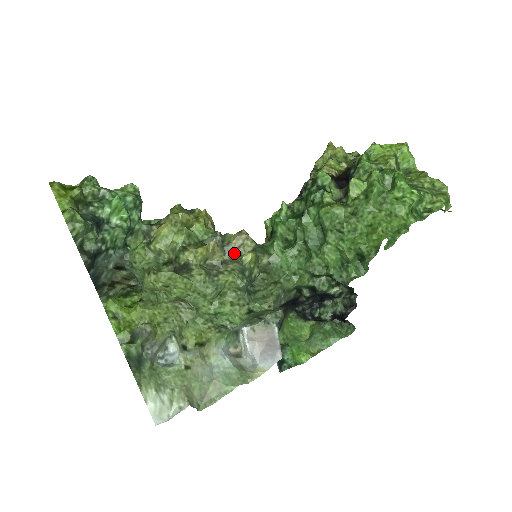
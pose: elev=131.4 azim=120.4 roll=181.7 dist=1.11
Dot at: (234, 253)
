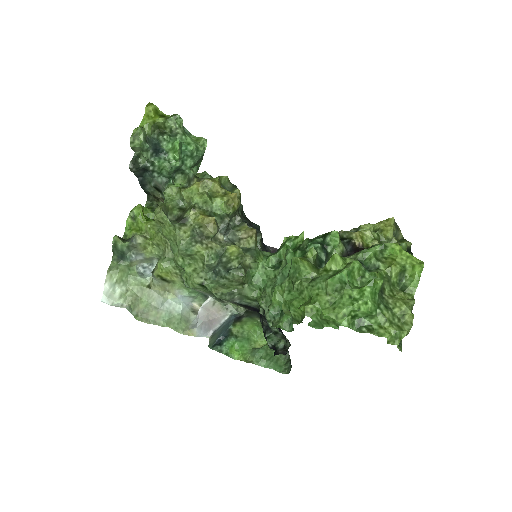
Dot at: (236, 240)
